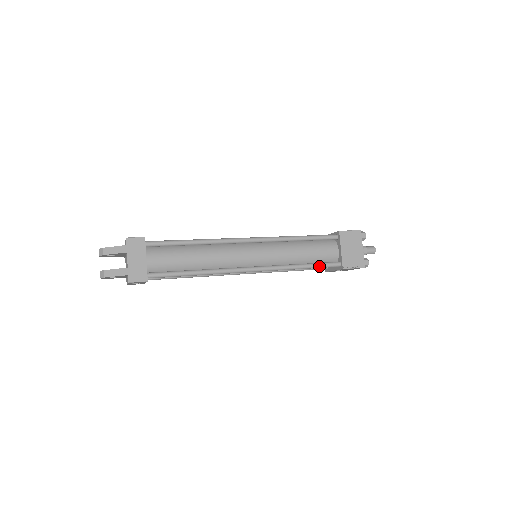
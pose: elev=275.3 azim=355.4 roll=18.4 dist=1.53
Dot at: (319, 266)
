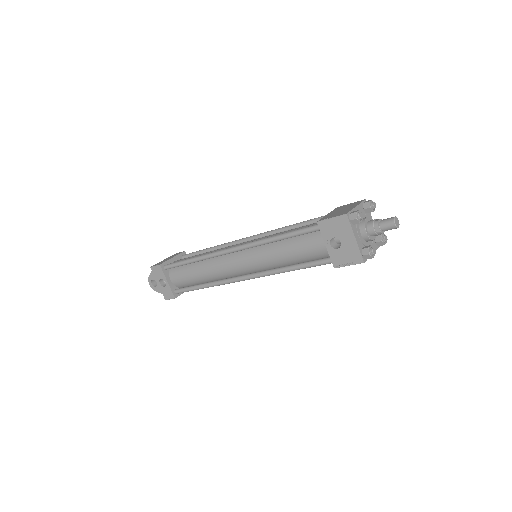
Dot at: (295, 231)
